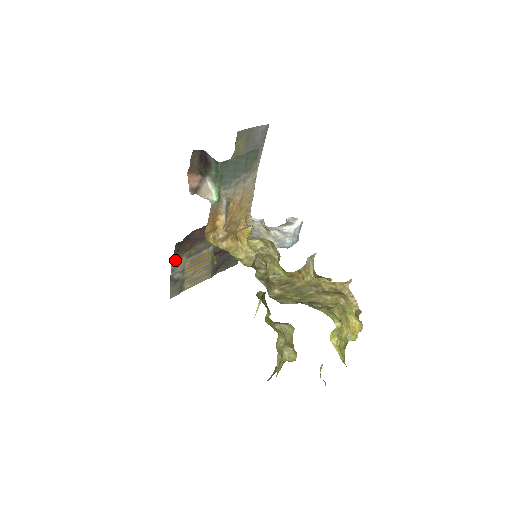
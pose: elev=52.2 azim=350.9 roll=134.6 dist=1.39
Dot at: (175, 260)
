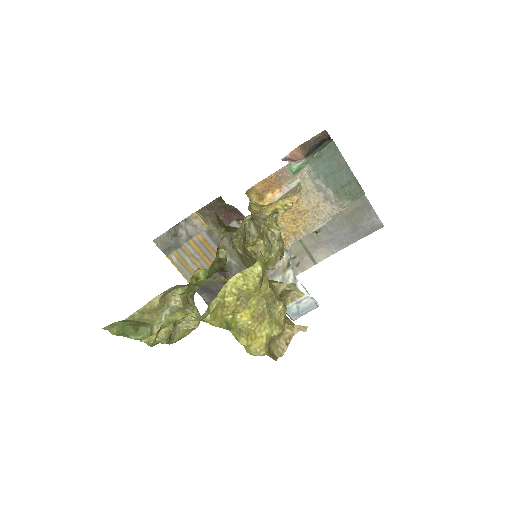
Dot at: (200, 215)
